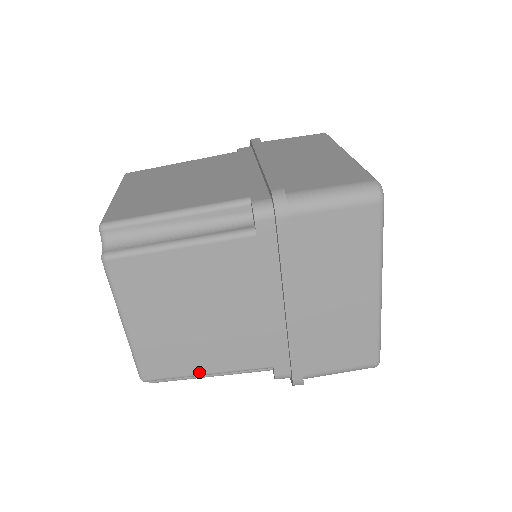
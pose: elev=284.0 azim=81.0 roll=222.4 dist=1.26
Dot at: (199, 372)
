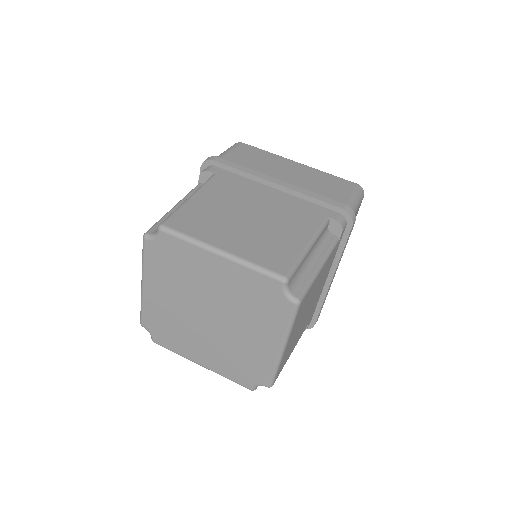
Dot at: (290, 354)
